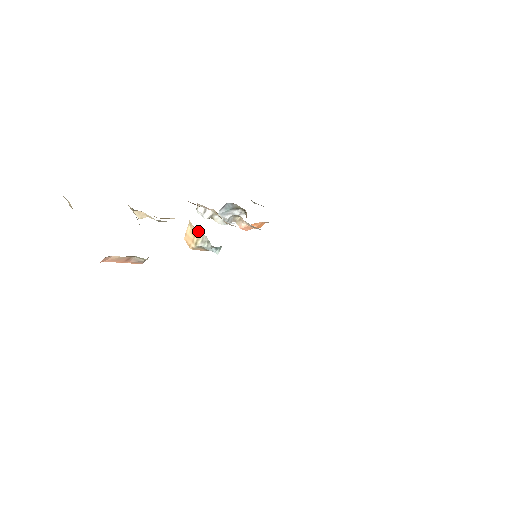
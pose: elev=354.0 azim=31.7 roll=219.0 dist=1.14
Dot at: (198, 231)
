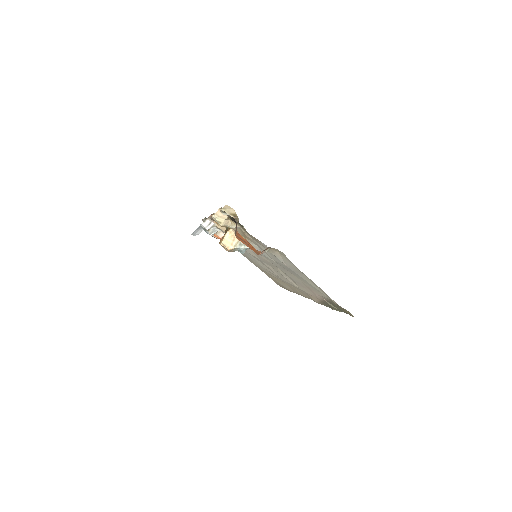
Dot at: occluded
